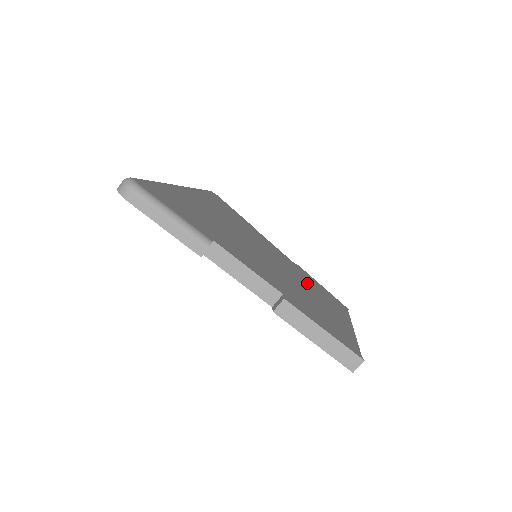
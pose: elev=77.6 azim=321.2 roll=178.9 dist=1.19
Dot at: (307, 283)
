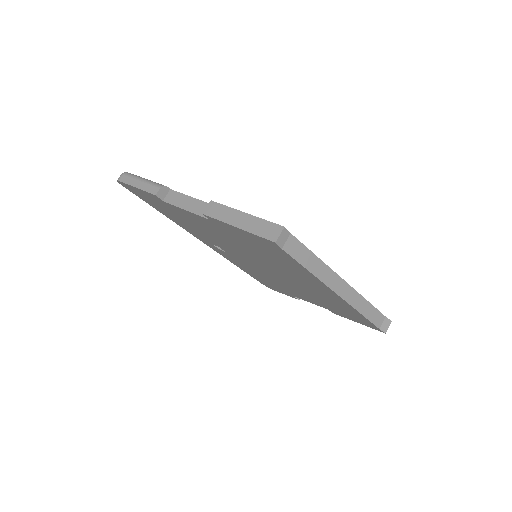
Dot at: occluded
